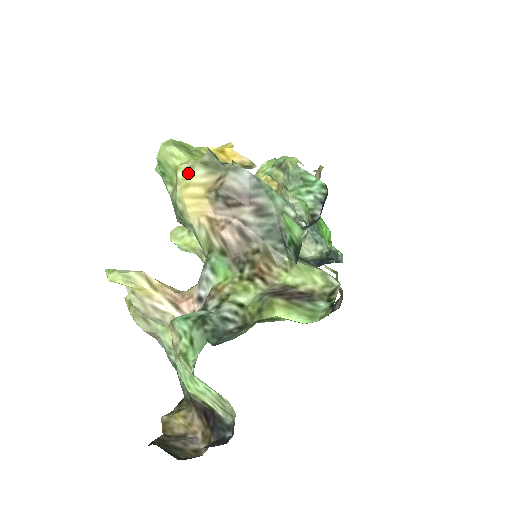
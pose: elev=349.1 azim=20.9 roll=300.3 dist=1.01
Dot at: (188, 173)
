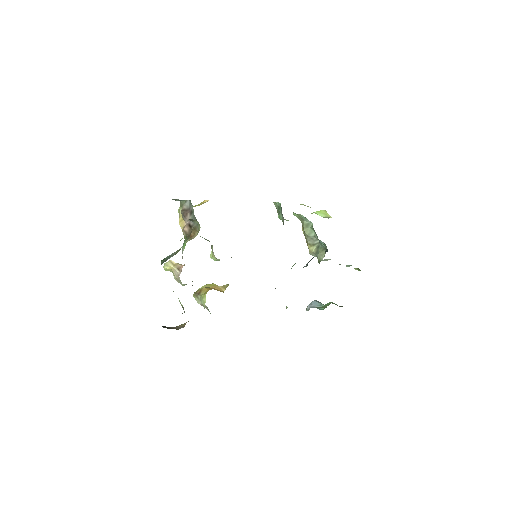
Dot at: (179, 213)
